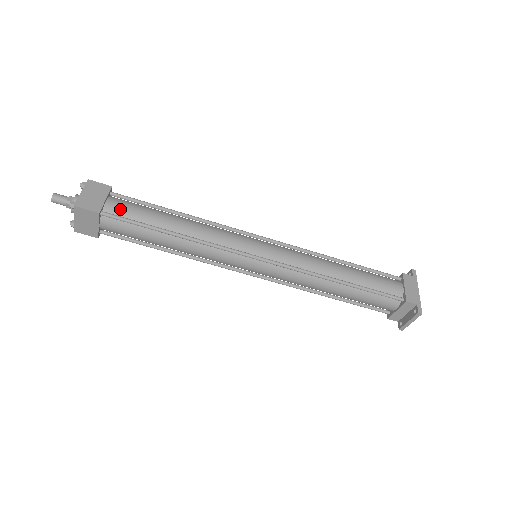
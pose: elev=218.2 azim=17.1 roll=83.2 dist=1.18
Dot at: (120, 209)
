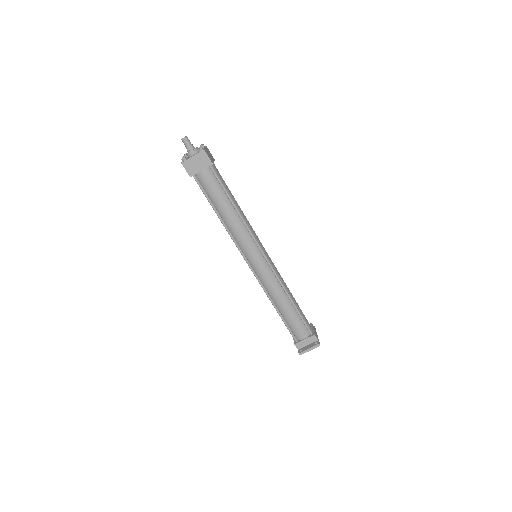
Dot at: (218, 173)
